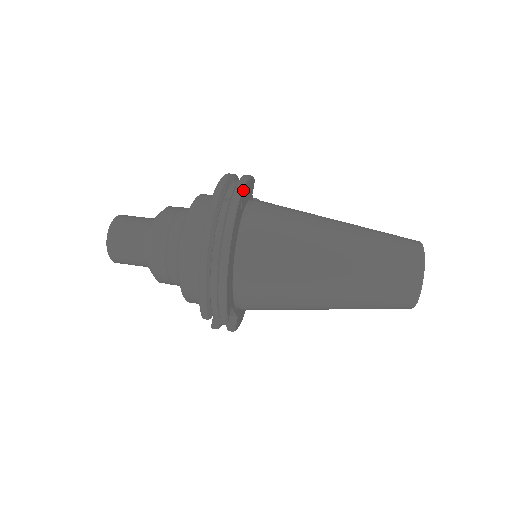
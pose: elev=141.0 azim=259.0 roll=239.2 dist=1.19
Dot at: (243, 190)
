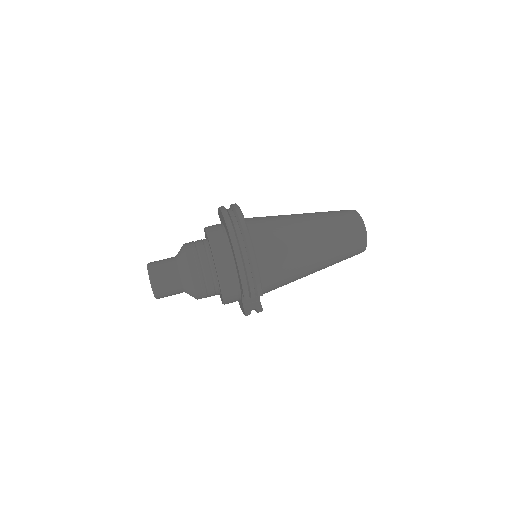
Dot at: occluded
